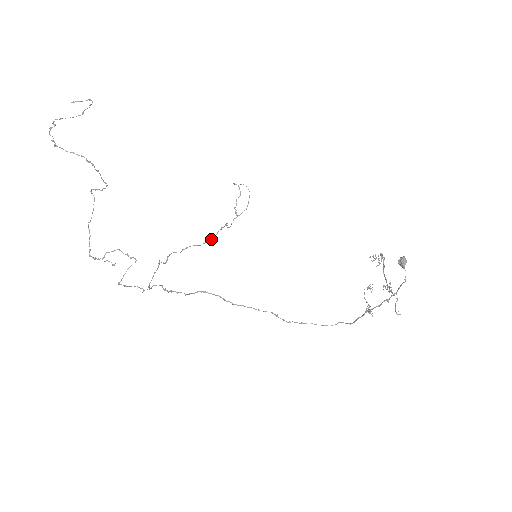
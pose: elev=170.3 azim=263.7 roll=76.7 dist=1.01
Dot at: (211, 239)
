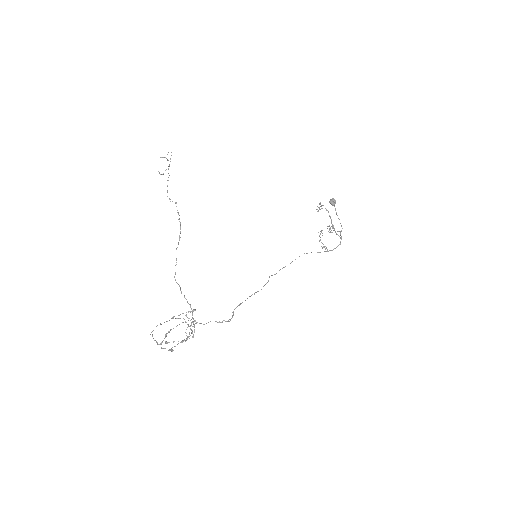
Dot at: (180, 232)
